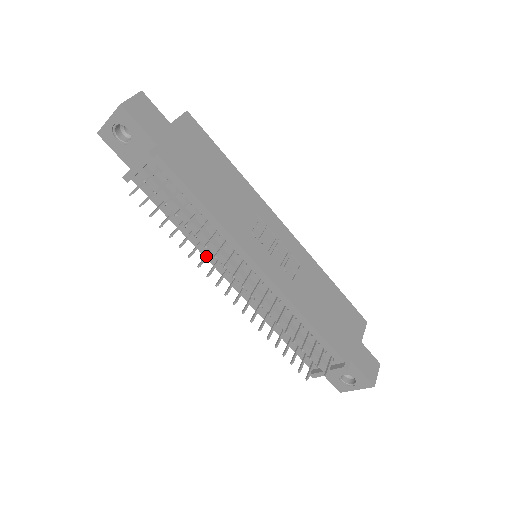
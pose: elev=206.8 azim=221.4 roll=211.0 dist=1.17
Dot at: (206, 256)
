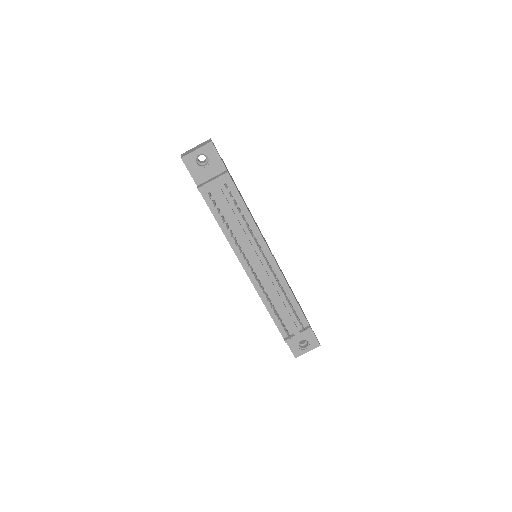
Dot at: (240, 248)
